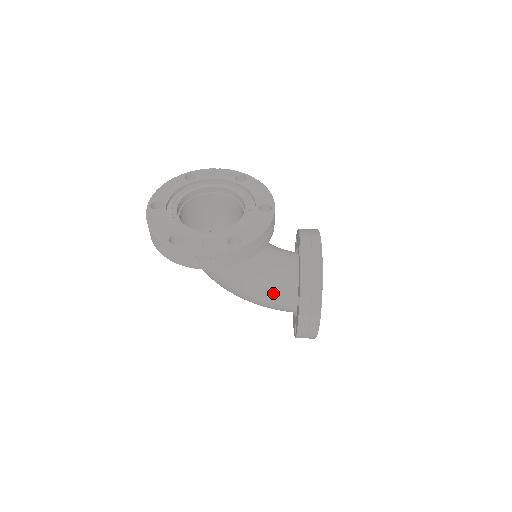
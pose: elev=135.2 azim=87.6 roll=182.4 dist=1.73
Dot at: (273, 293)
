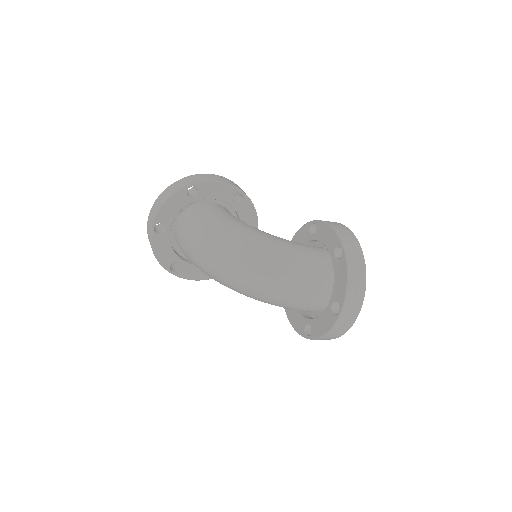
Dot at: occluded
